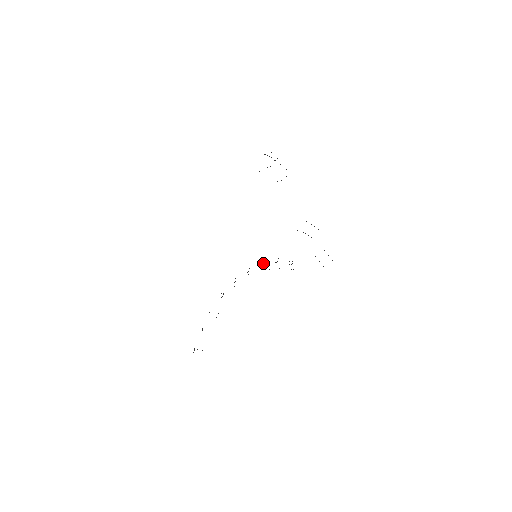
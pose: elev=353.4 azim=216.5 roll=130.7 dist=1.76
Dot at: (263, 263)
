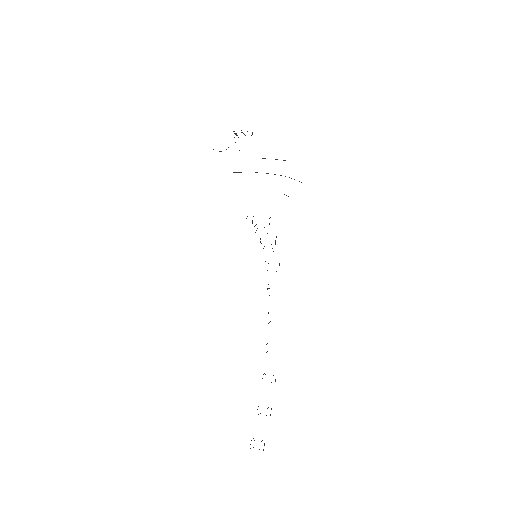
Dot at: occluded
